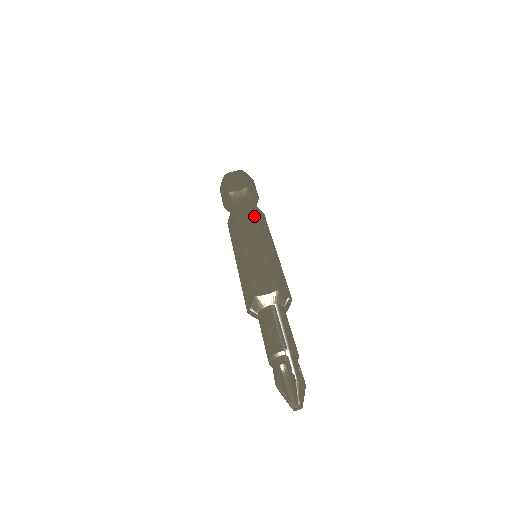
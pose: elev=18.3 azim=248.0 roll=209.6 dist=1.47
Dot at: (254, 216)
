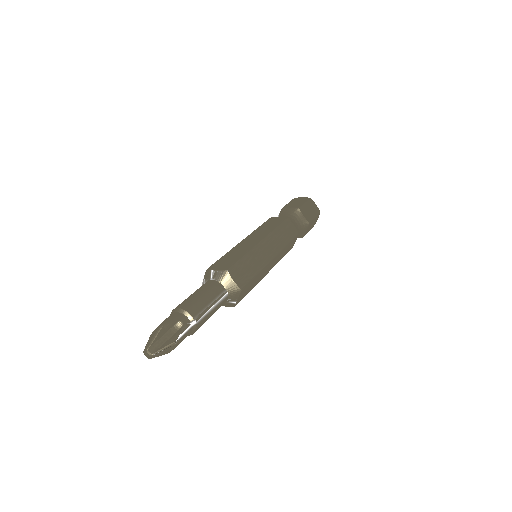
Dot at: (290, 240)
